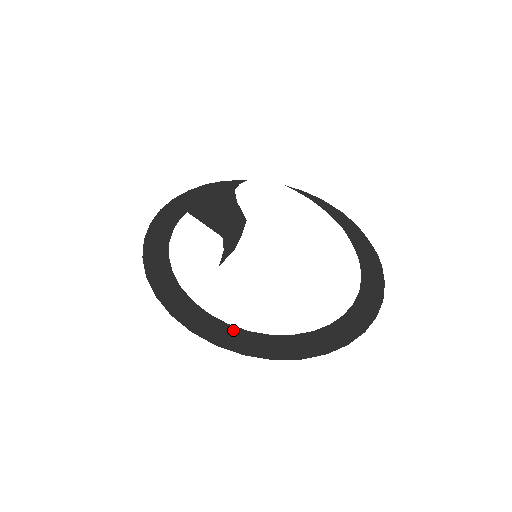
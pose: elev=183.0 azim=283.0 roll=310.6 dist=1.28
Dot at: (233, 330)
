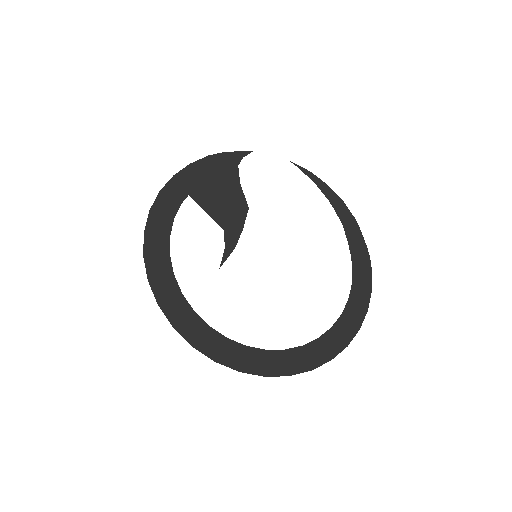
Dot at: (231, 345)
